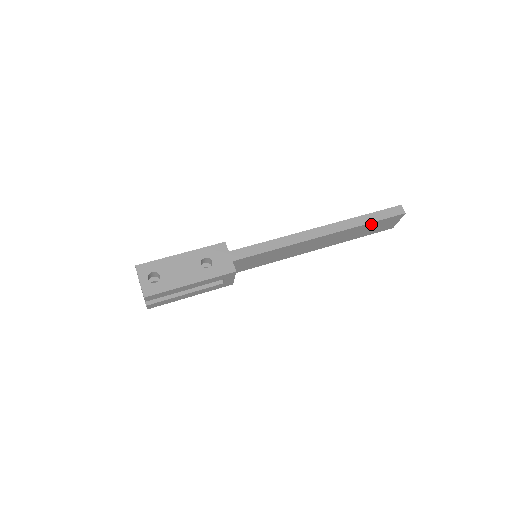
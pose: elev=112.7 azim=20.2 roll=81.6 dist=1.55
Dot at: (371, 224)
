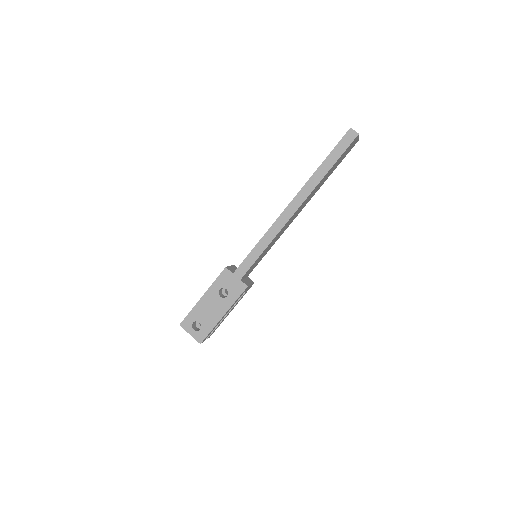
Dot at: (332, 167)
